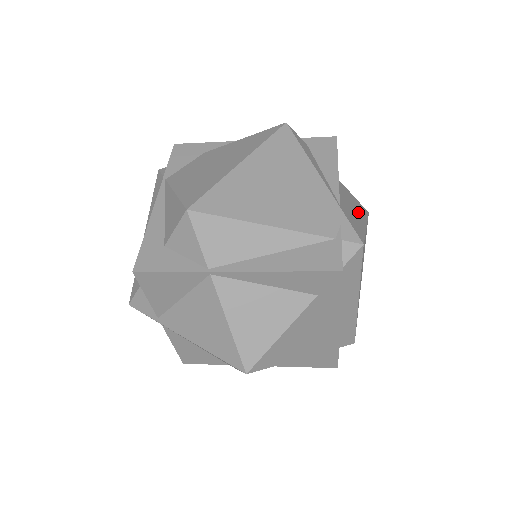
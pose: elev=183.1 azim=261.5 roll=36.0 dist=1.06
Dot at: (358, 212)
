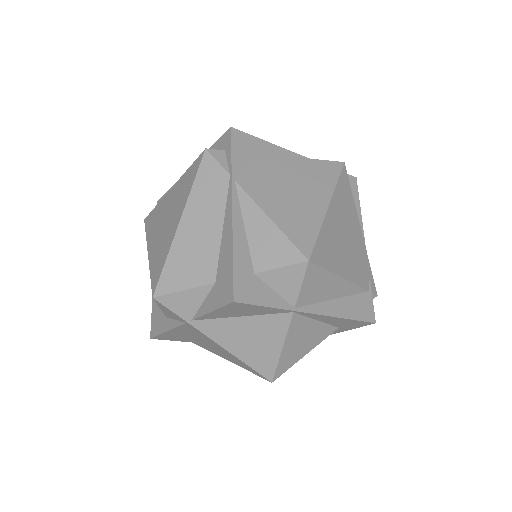
Dot at: occluded
